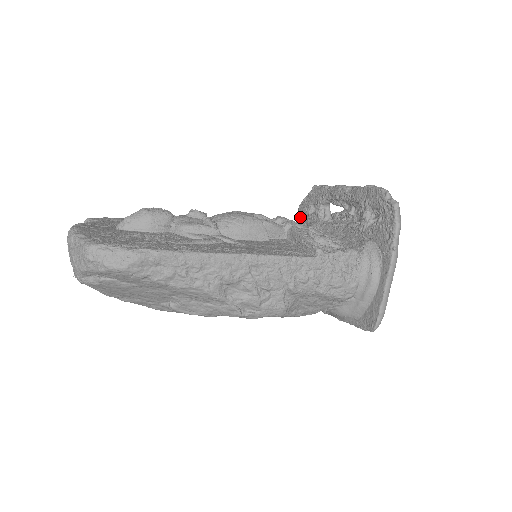
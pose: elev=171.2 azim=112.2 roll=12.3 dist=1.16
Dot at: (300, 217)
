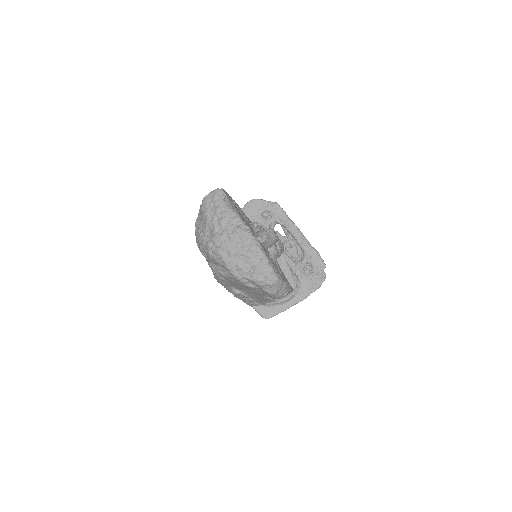
Dot at: (251, 207)
